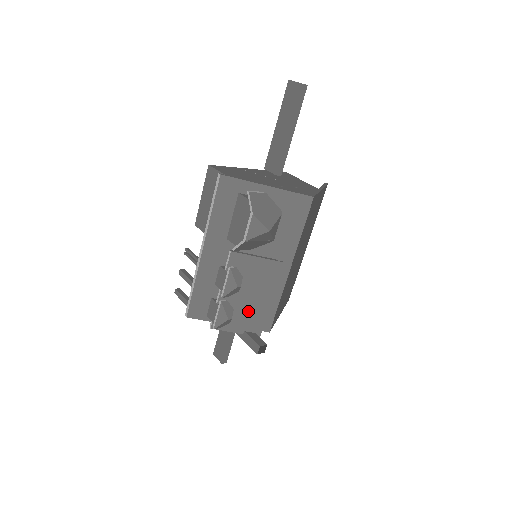
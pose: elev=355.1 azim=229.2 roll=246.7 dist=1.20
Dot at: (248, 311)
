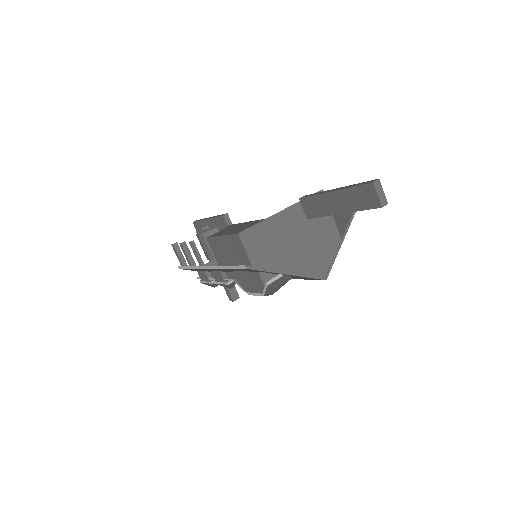
Dot at: occluded
